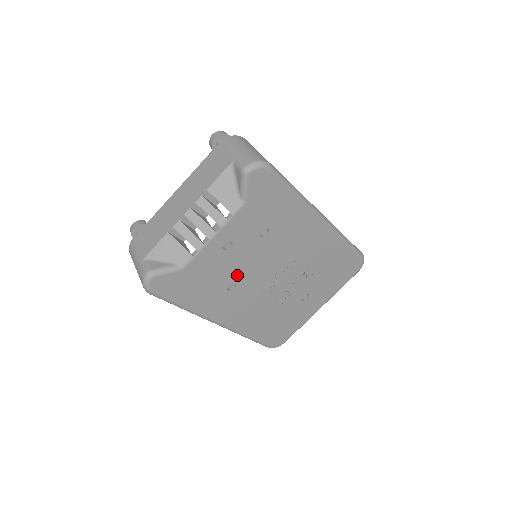
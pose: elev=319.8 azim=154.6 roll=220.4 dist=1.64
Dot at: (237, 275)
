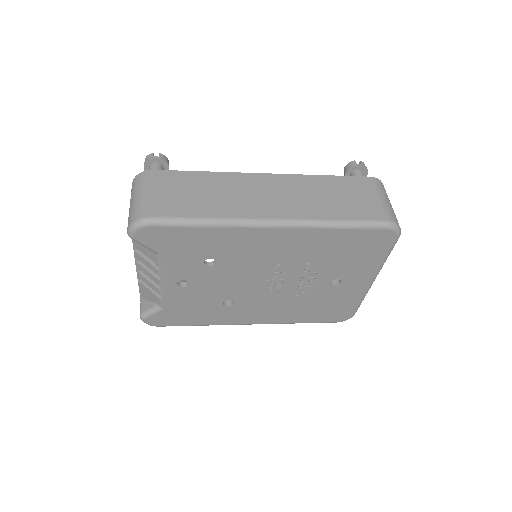
Dot at: (222, 295)
